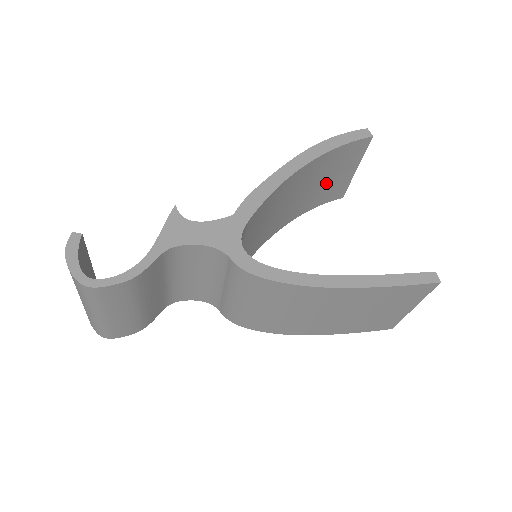
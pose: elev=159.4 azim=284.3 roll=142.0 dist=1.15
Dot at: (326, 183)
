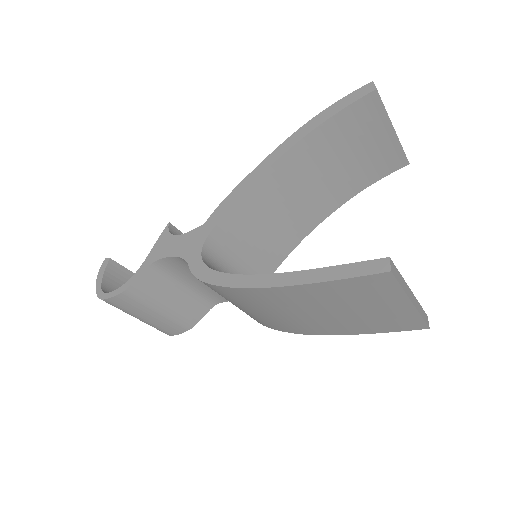
Dot at: (357, 157)
